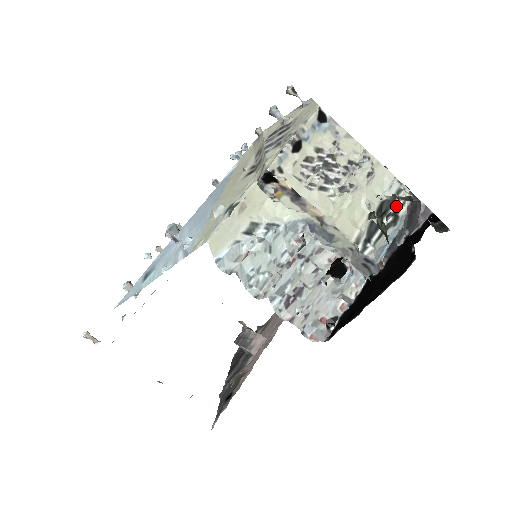
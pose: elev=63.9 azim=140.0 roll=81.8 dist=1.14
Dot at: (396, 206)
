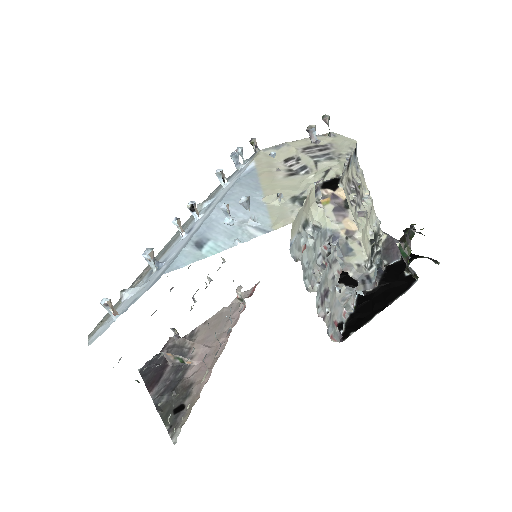
Dot at: (378, 240)
